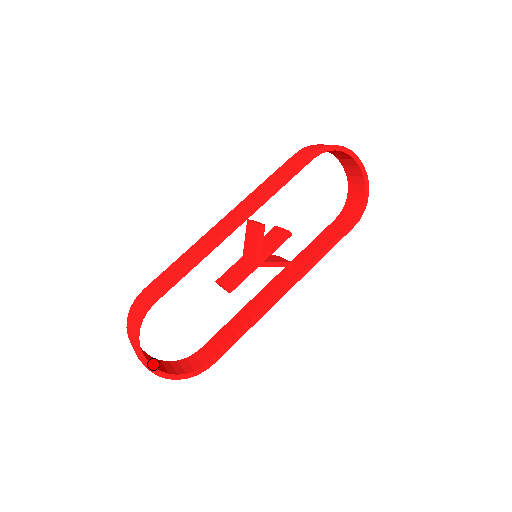
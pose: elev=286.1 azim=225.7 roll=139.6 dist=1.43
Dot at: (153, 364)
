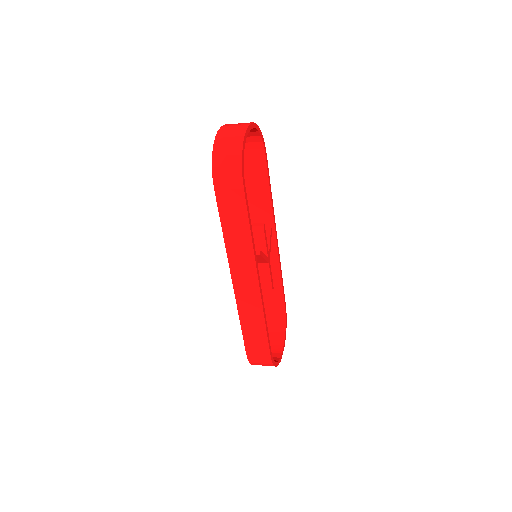
Dot at: (278, 349)
